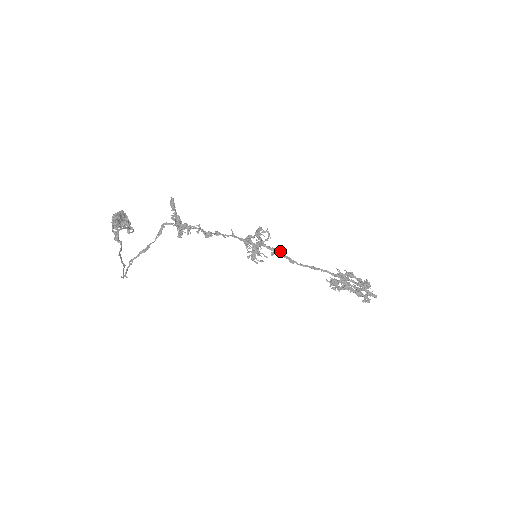
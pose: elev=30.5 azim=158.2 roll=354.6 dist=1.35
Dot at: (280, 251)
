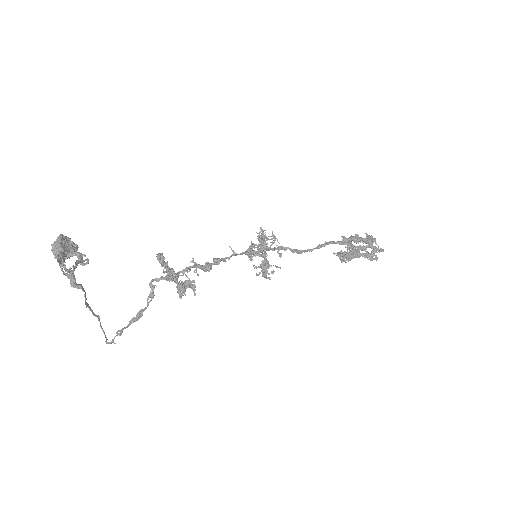
Dot at: (286, 247)
